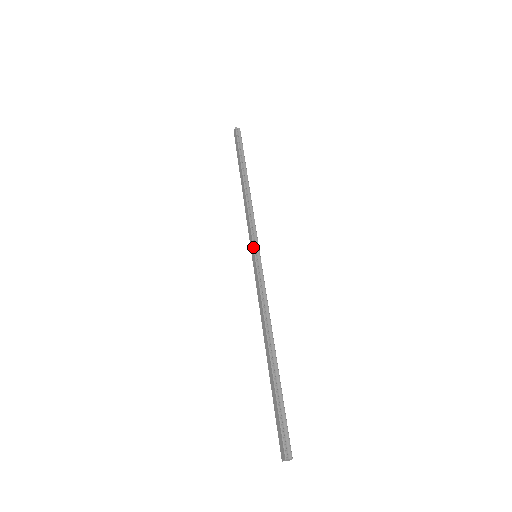
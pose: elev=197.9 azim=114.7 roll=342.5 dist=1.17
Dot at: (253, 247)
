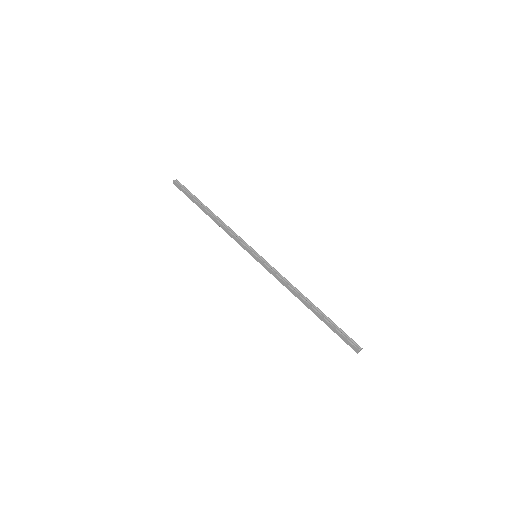
Dot at: (251, 252)
